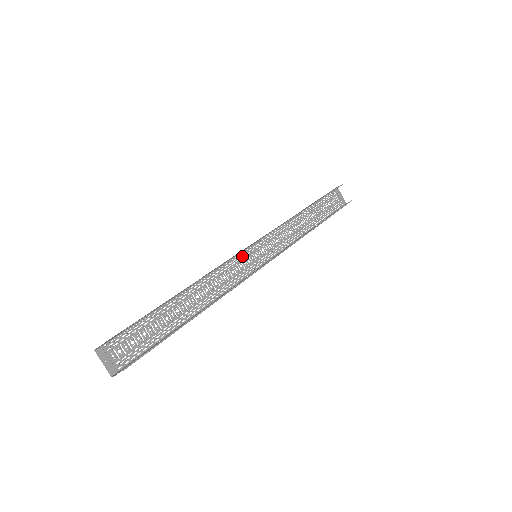
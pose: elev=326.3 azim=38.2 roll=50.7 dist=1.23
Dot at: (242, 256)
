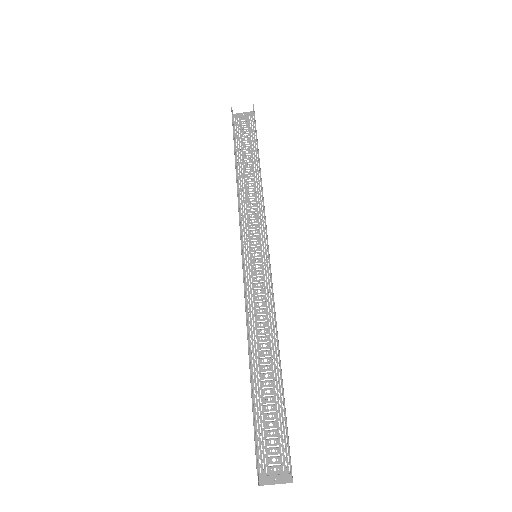
Dot at: (249, 272)
